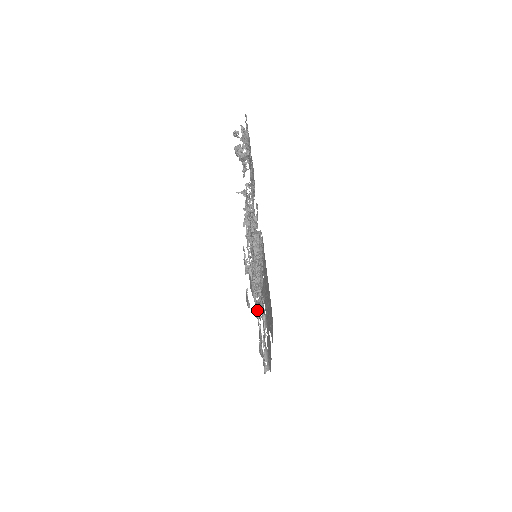
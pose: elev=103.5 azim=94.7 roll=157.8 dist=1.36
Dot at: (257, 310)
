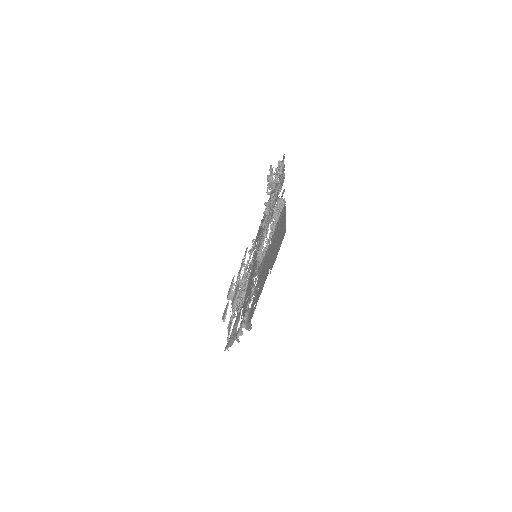
Dot at: (234, 316)
